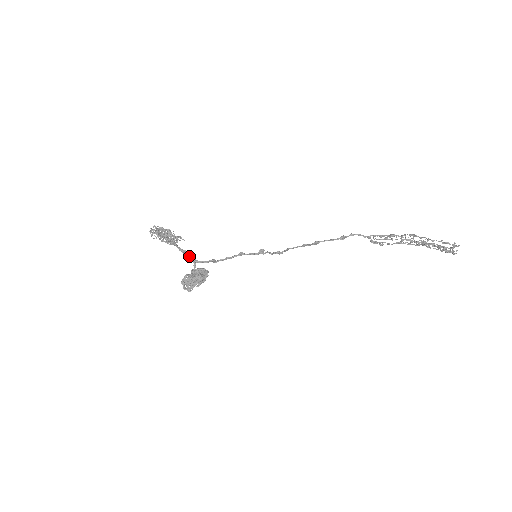
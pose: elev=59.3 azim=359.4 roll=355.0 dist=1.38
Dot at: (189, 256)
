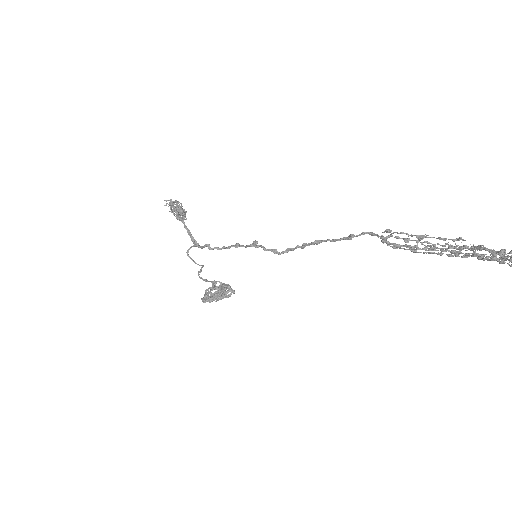
Dot at: (193, 239)
